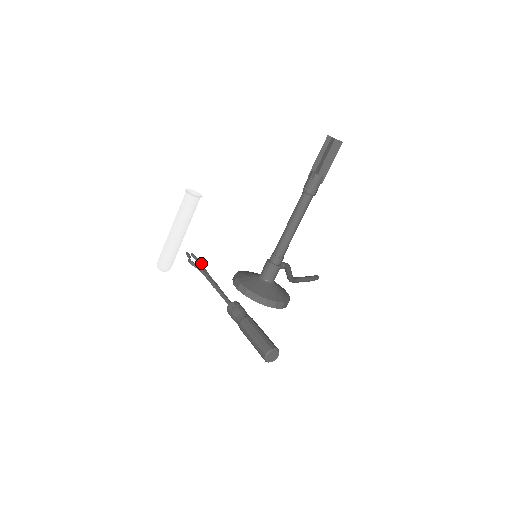
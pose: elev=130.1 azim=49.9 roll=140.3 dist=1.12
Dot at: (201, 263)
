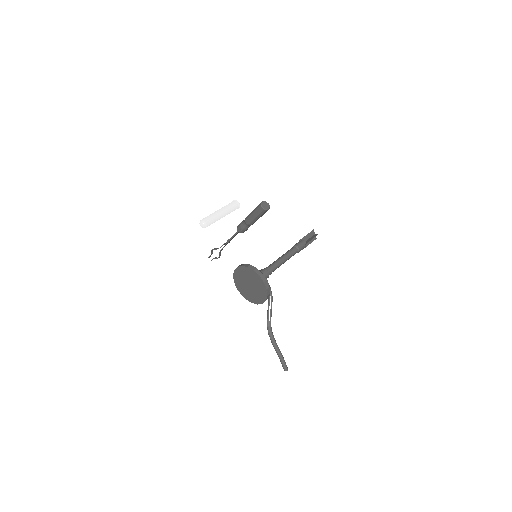
Dot at: occluded
